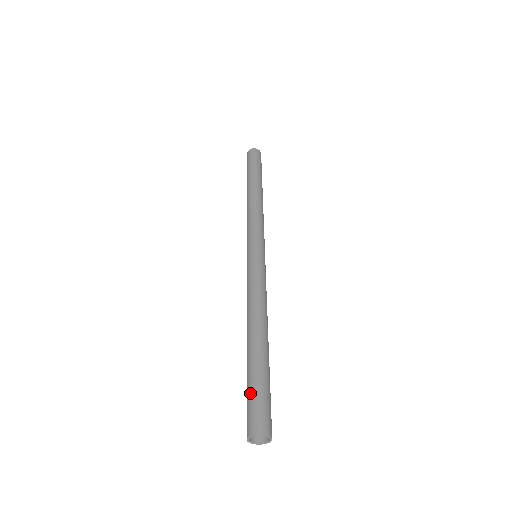
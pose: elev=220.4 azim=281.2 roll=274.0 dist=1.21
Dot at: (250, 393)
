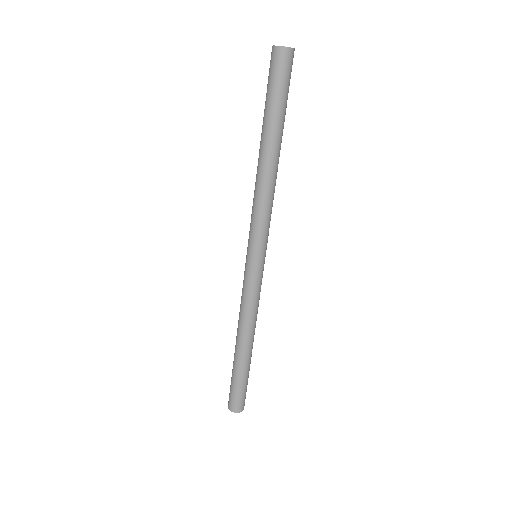
Dot at: (236, 389)
